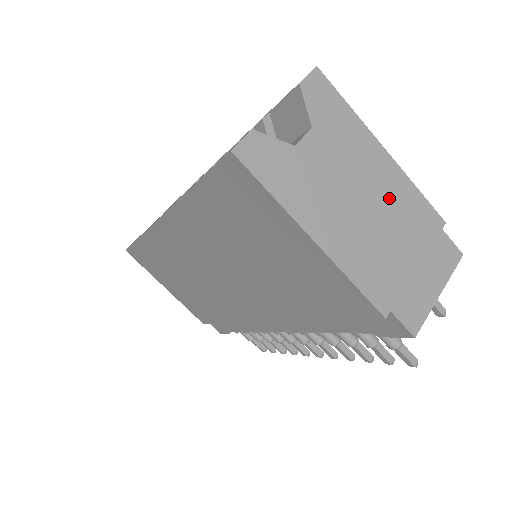
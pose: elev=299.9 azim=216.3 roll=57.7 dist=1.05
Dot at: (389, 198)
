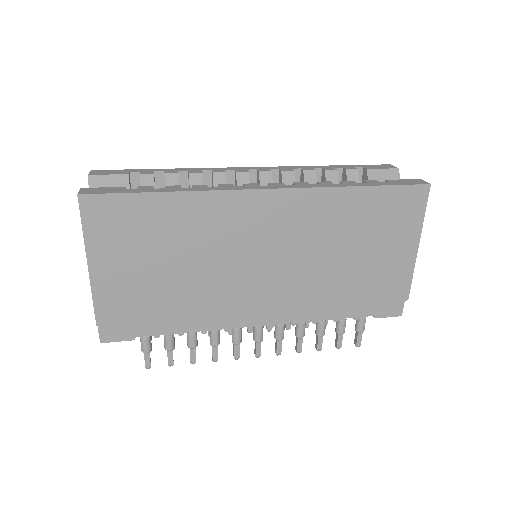
Dot at: occluded
